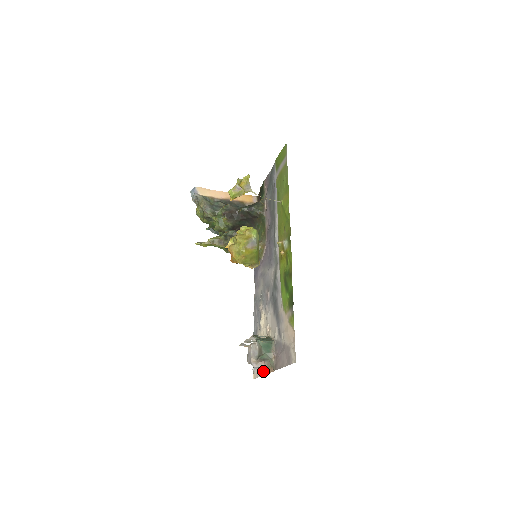
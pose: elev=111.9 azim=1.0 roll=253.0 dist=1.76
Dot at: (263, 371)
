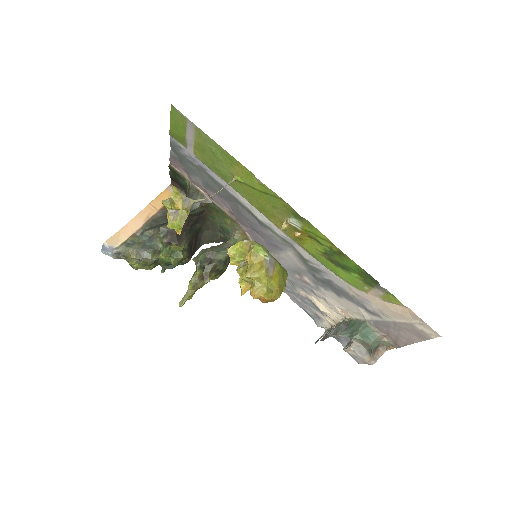
Dot at: occluded
